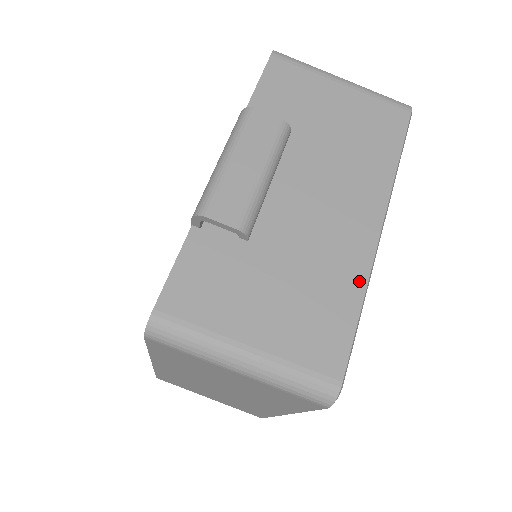
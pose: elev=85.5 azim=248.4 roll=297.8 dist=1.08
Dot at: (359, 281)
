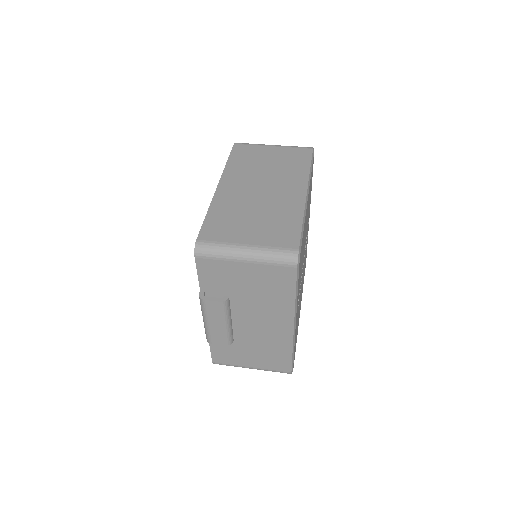
Dot at: occluded
